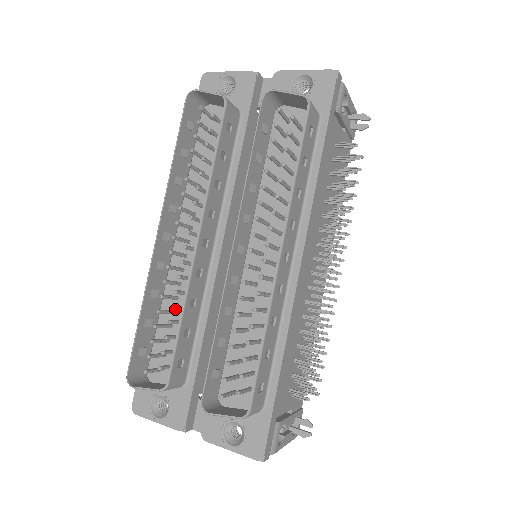
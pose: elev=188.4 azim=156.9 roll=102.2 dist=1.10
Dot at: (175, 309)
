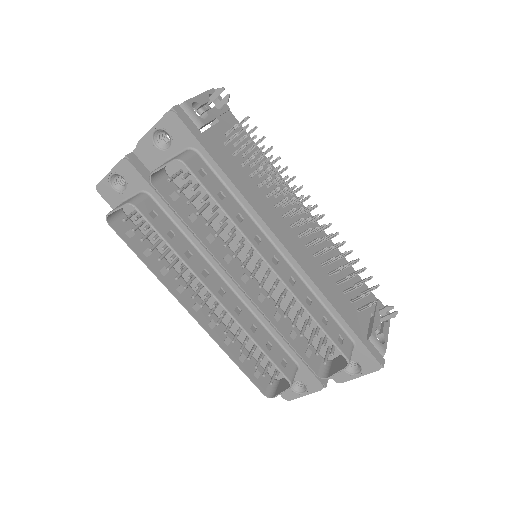
Dot at: occluded
